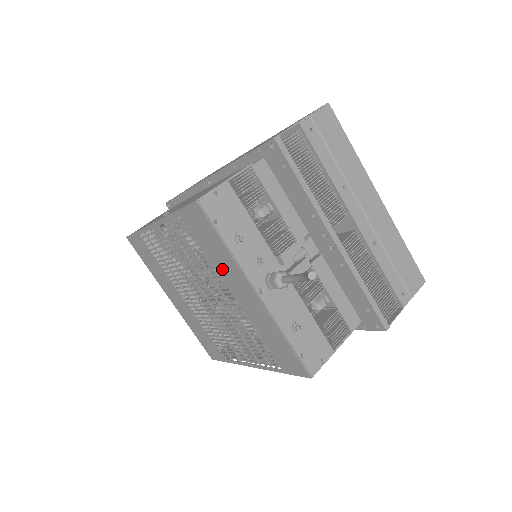
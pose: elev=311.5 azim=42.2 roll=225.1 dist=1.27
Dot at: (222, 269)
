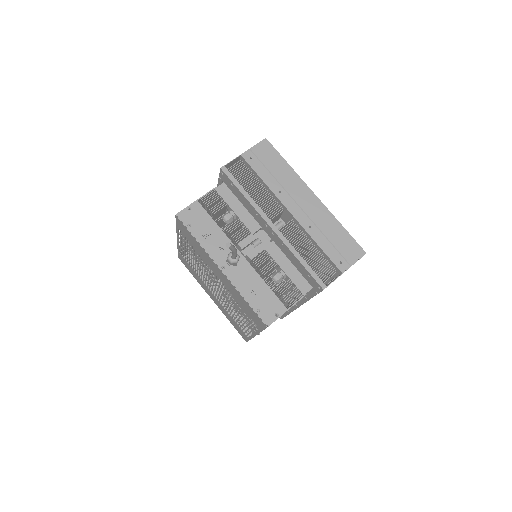
Dot at: (205, 259)
